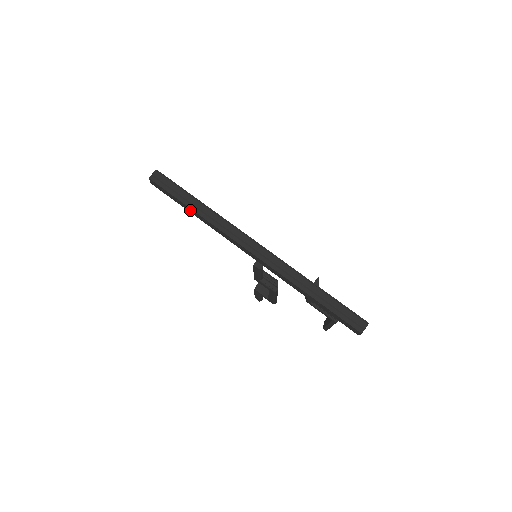
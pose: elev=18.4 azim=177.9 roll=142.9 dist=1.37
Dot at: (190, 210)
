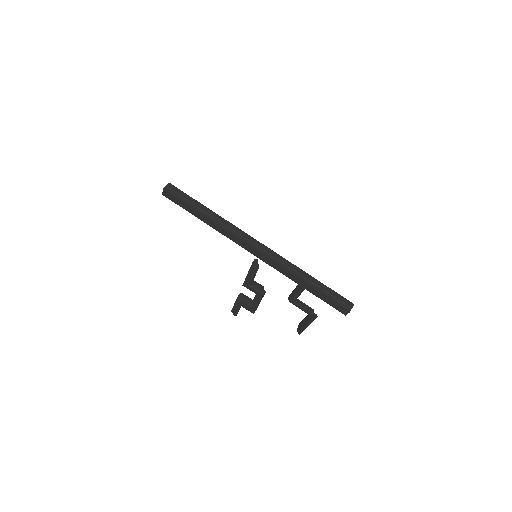
Dot at: (200, 216)
